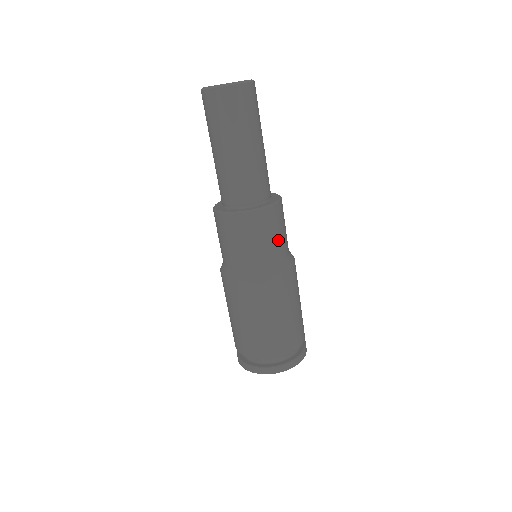
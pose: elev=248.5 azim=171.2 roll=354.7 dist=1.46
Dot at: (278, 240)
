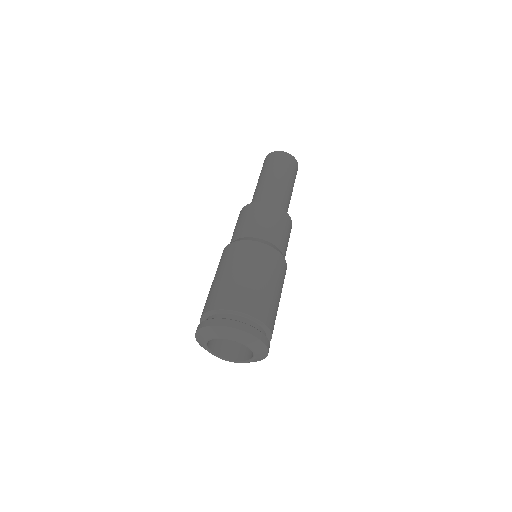
Dot at: (285, 239)
